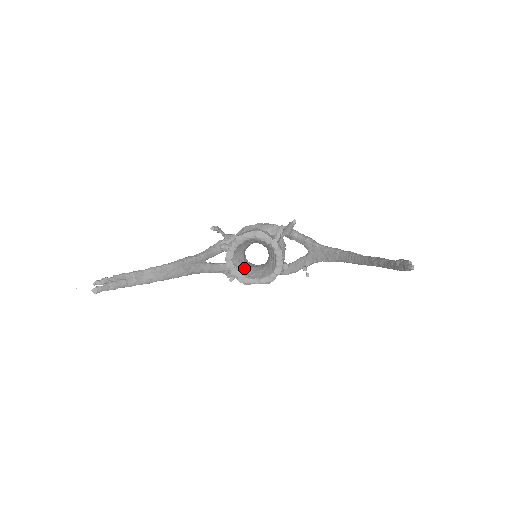
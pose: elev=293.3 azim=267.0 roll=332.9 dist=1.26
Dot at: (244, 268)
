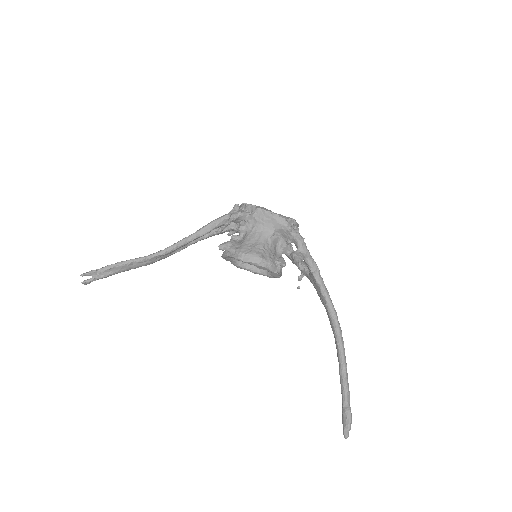
Dot at: occluded
